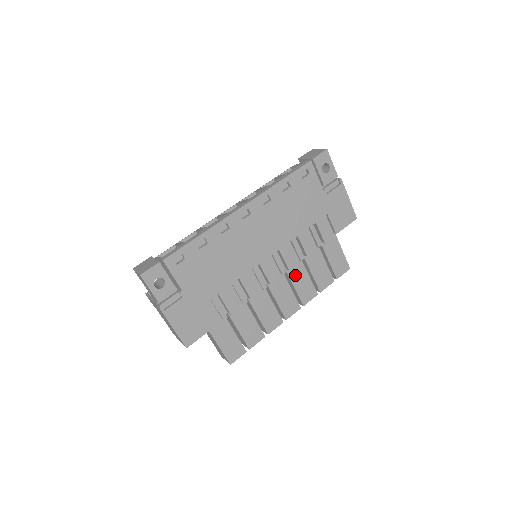
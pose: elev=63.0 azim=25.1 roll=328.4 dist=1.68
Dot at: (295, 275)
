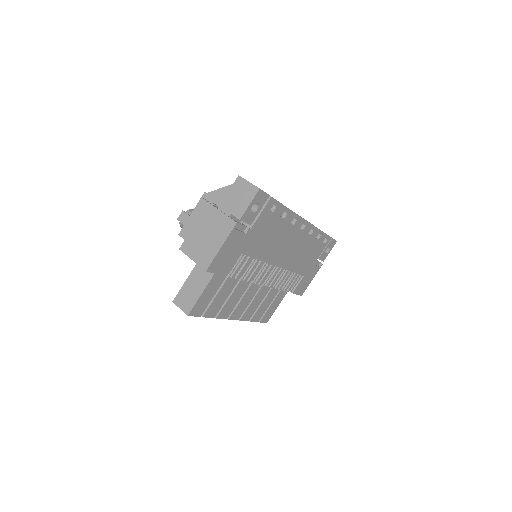
Dot at: (260, 294)
